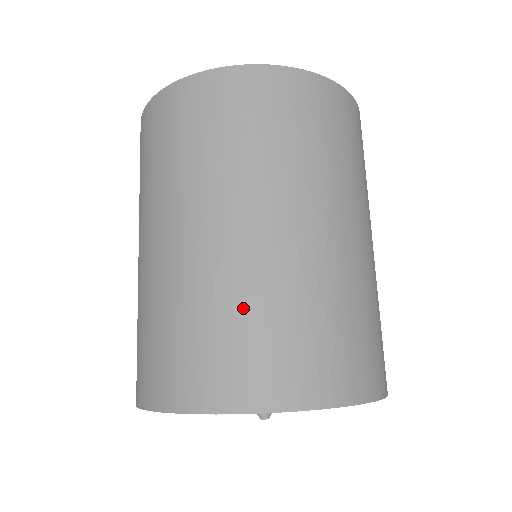
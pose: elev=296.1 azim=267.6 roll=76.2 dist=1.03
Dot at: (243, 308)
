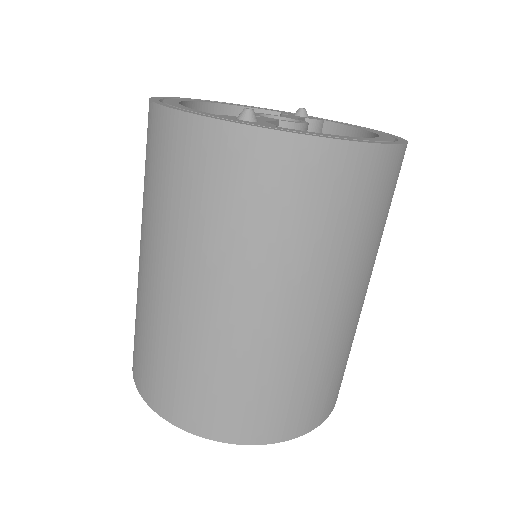
Dot at: (185, 360)
